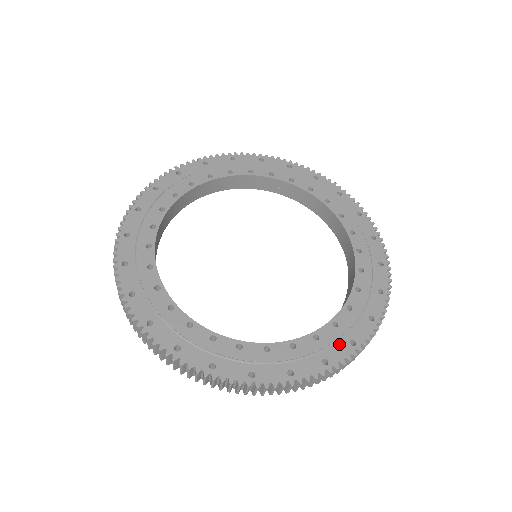
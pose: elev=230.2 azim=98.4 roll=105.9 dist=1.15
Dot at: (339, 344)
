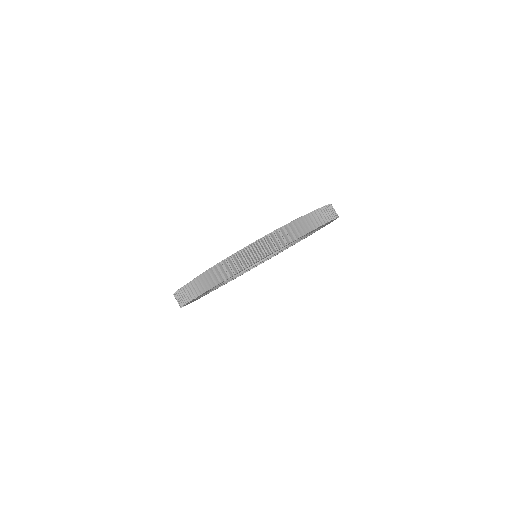
Dot at: occluded
